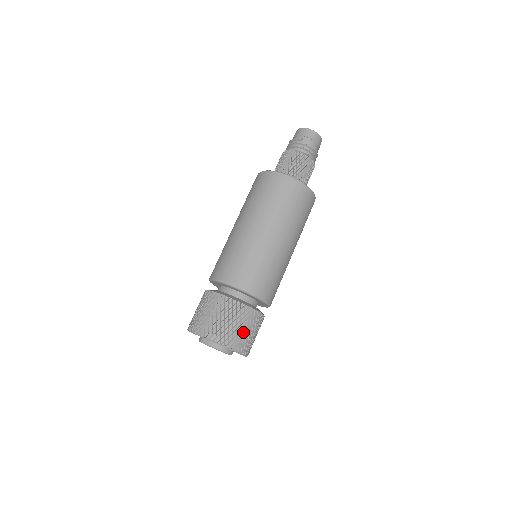
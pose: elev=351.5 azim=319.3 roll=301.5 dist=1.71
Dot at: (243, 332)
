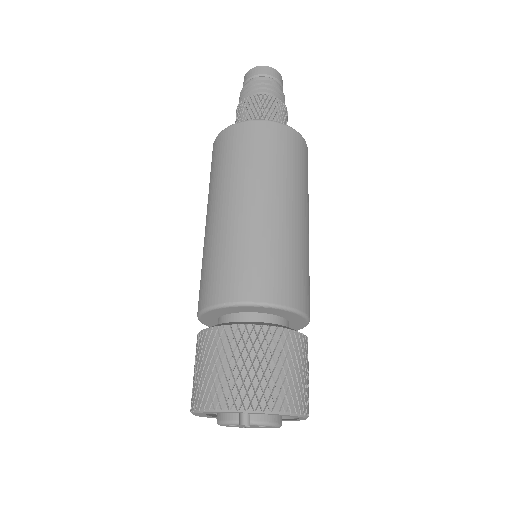
Dot at: (307, 380)
